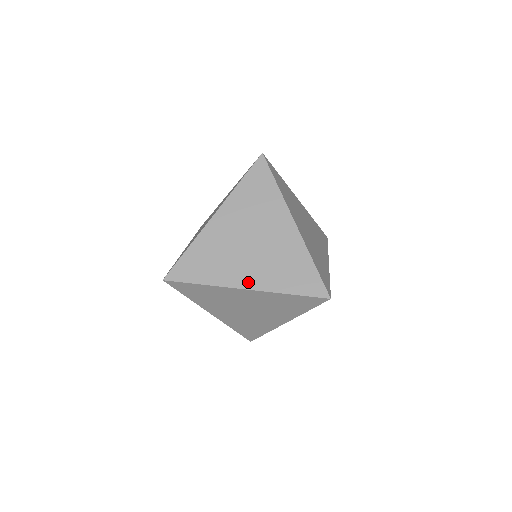
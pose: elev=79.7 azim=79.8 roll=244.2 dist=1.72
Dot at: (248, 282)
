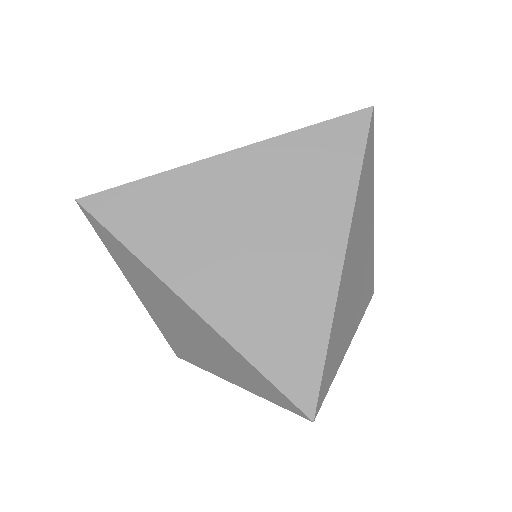
Dot at: occluded
